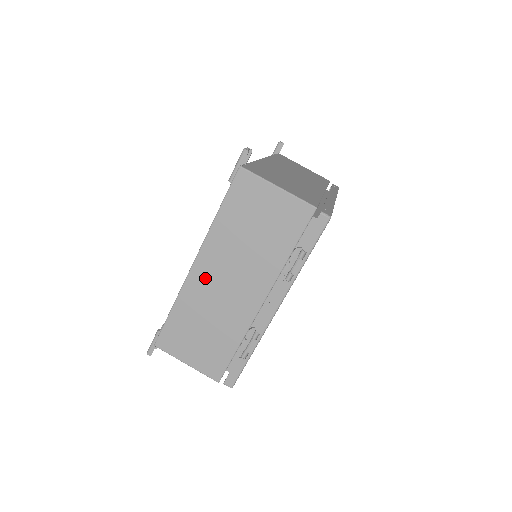
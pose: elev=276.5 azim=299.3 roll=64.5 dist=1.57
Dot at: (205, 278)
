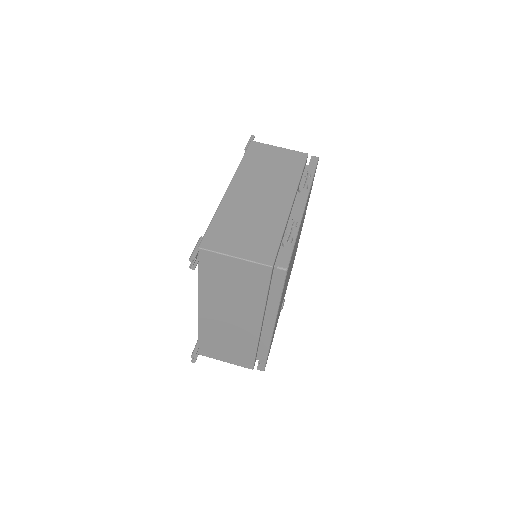
Dot at: (240, 194)
